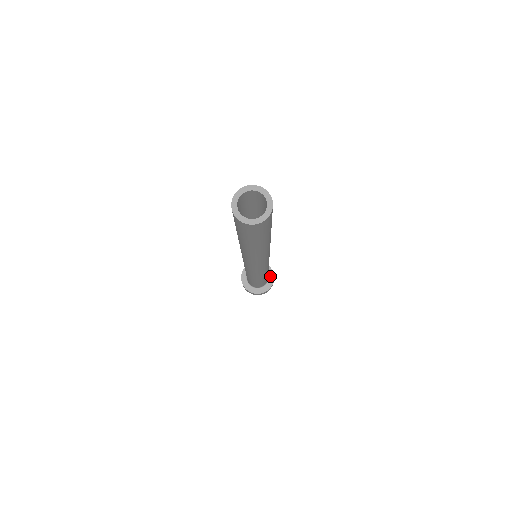
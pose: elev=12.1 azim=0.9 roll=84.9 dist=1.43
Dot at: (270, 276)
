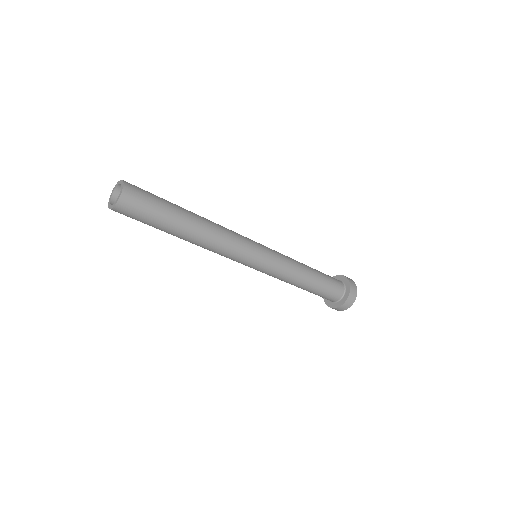
Dot at: (346, 284)
